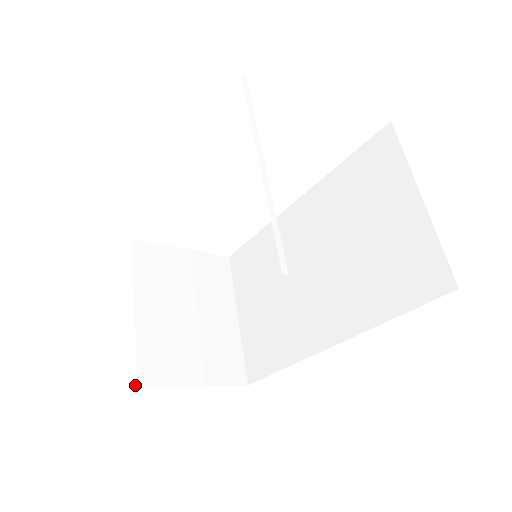
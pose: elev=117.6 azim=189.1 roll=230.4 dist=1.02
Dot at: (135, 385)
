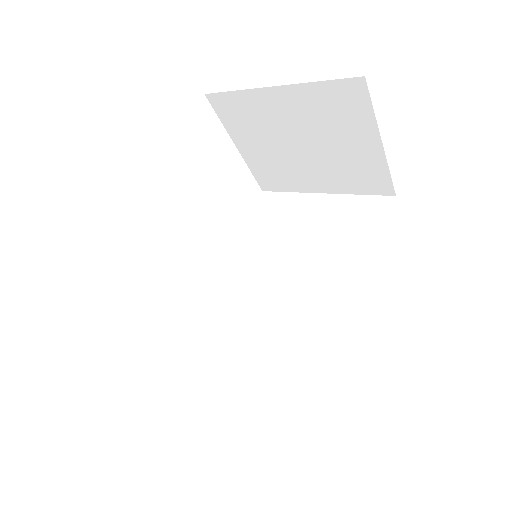
Dot at: occluded
